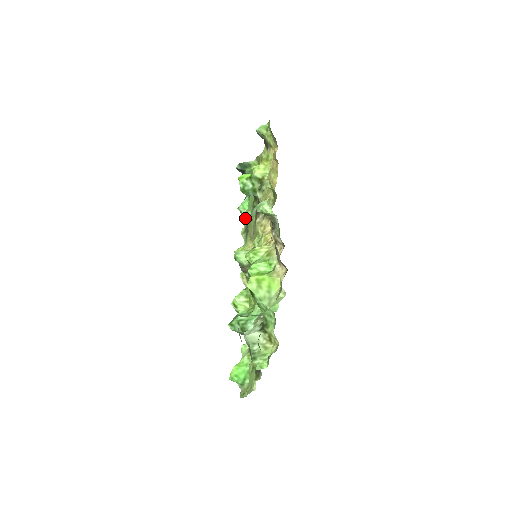
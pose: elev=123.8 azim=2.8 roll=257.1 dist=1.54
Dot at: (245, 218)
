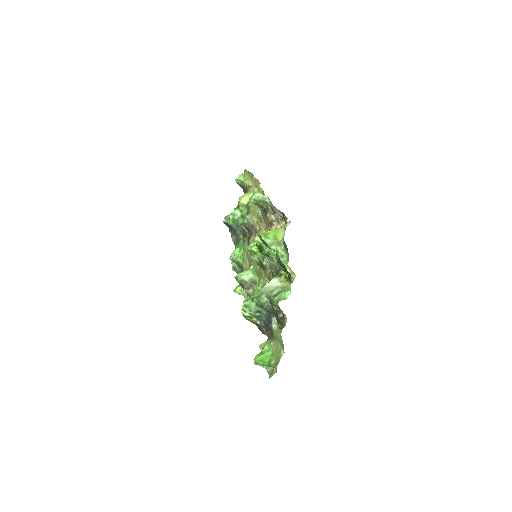
Dot at: (238, 260)
